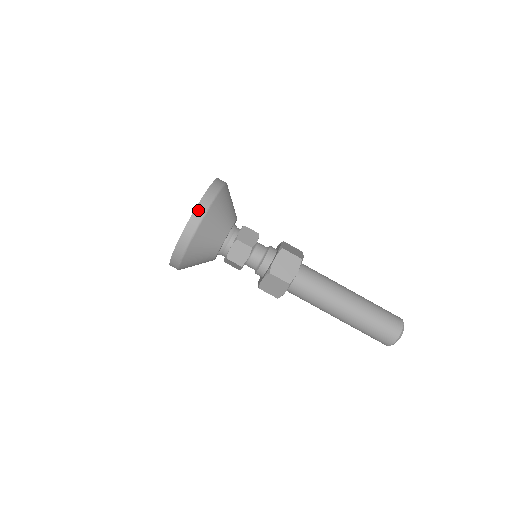
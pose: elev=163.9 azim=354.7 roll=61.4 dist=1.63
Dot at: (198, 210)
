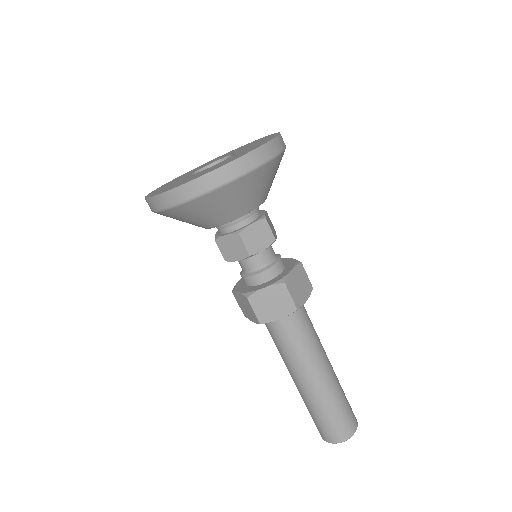
Dot at: (202, 181)
